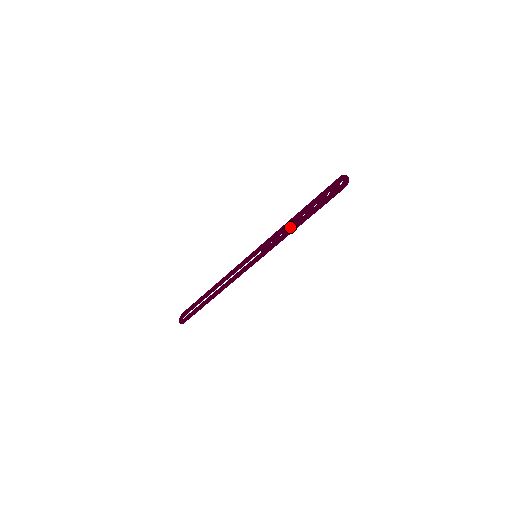
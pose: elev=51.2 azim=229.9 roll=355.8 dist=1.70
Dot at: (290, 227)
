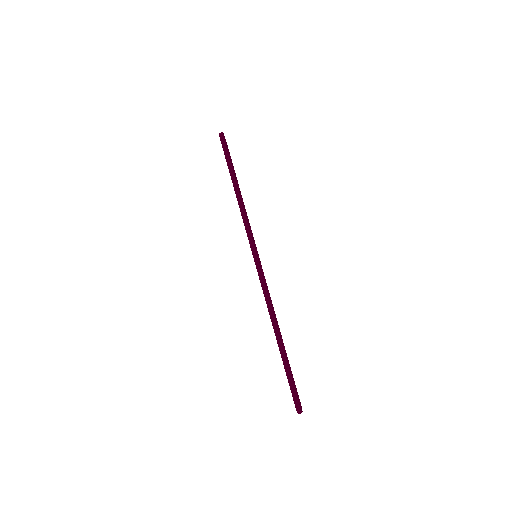
Dot at: occluded
